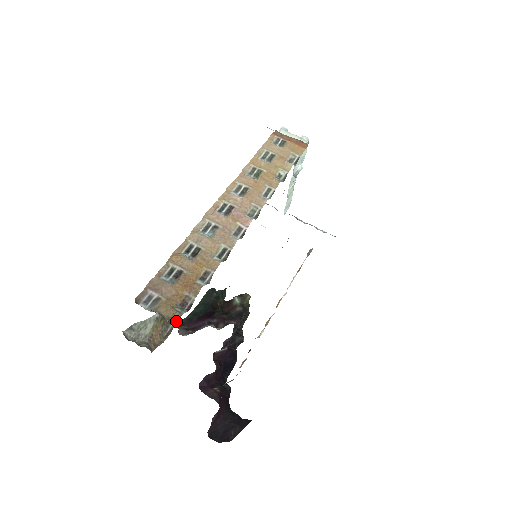
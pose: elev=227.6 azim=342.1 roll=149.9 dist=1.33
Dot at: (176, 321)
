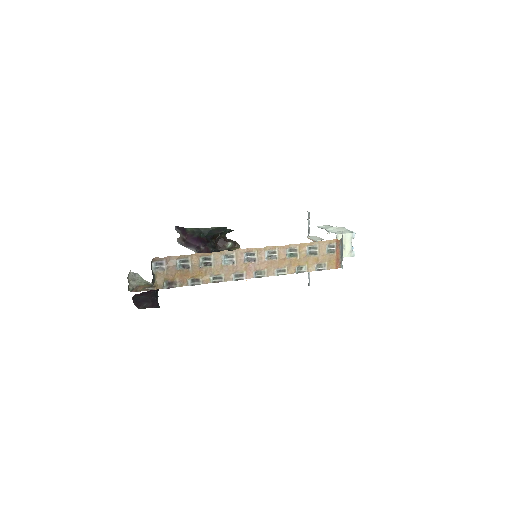
Dot at: (157, 288)
